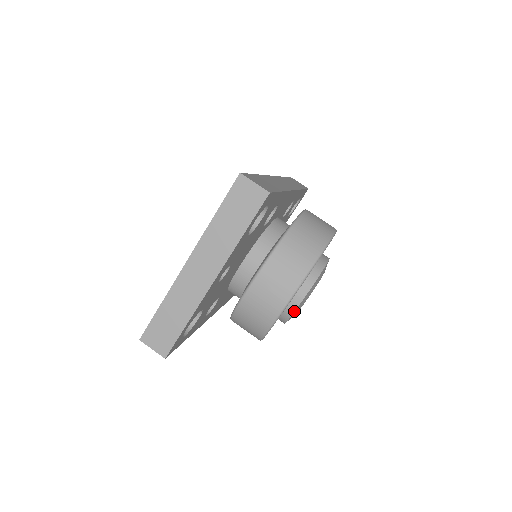
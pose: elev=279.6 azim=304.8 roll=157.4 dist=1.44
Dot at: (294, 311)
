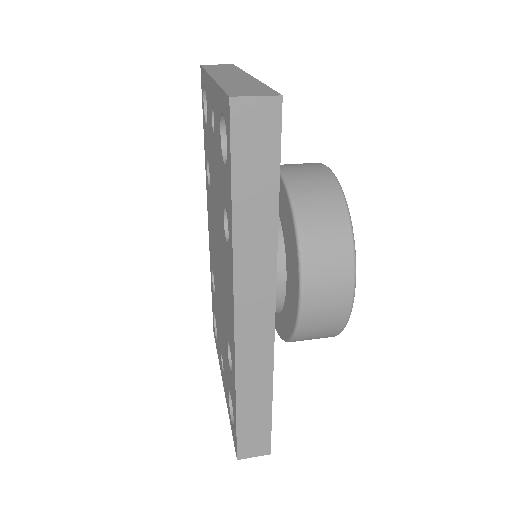
Dot at: occluded
